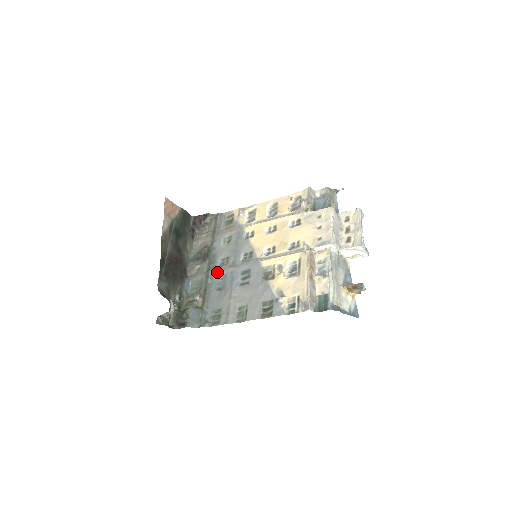
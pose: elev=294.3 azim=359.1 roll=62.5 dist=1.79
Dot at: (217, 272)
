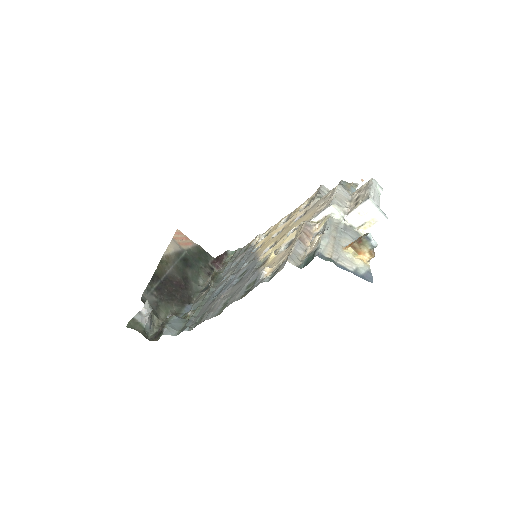
Dot at: (217, 287)
